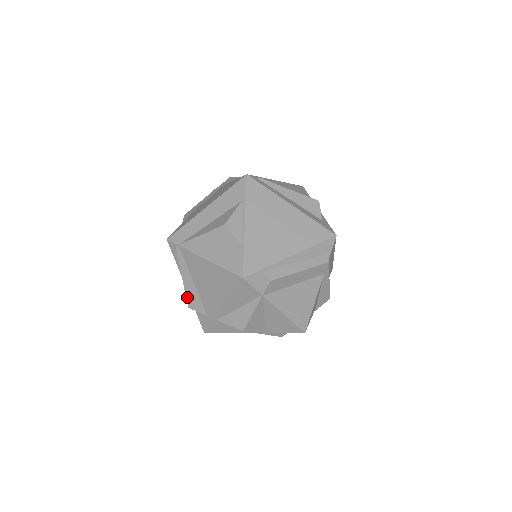
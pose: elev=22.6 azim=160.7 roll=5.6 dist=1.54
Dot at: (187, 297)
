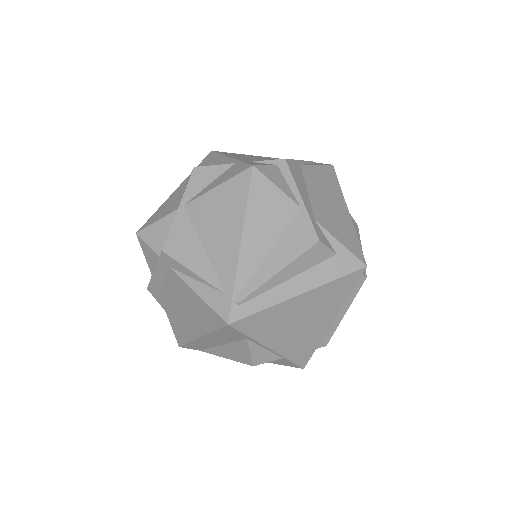
Dot at: occluded
